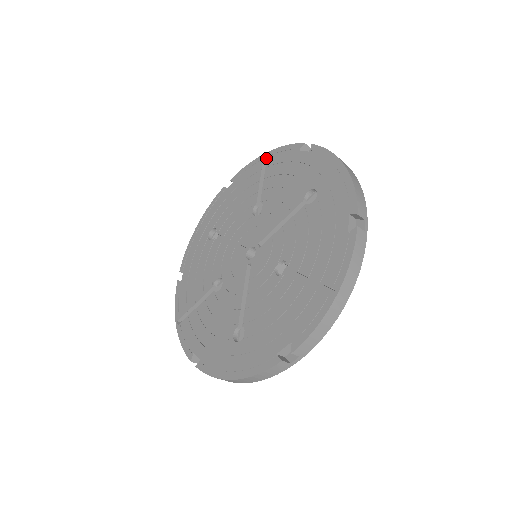
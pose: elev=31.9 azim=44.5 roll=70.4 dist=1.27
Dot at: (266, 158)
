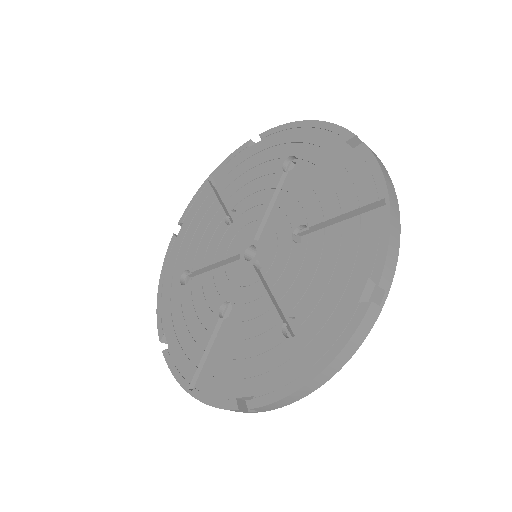
Dot at: (211, 182)
